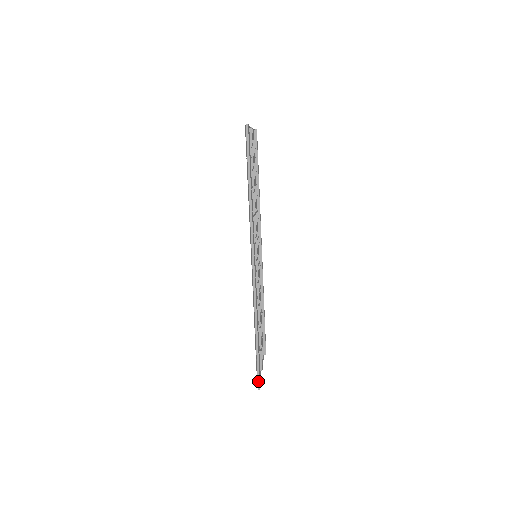
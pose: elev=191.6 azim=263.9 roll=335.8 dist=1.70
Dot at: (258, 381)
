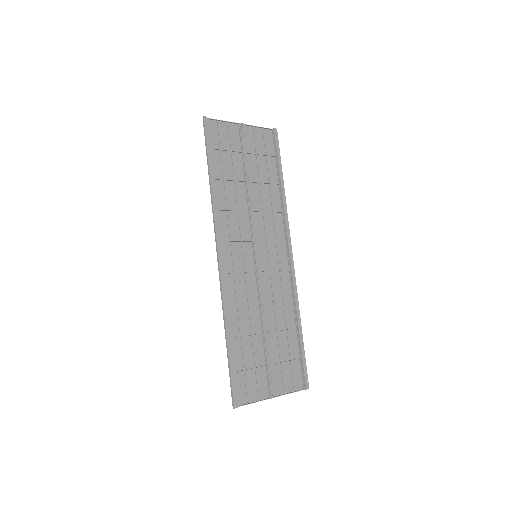
Dot at: (232, 397)
